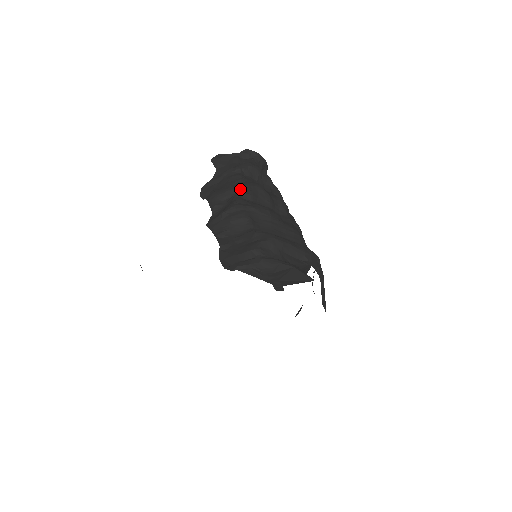
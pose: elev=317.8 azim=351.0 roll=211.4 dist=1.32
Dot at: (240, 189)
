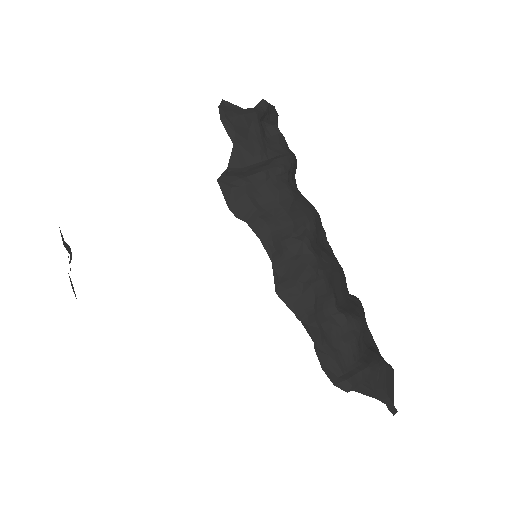
Dot at: (303, 225)
